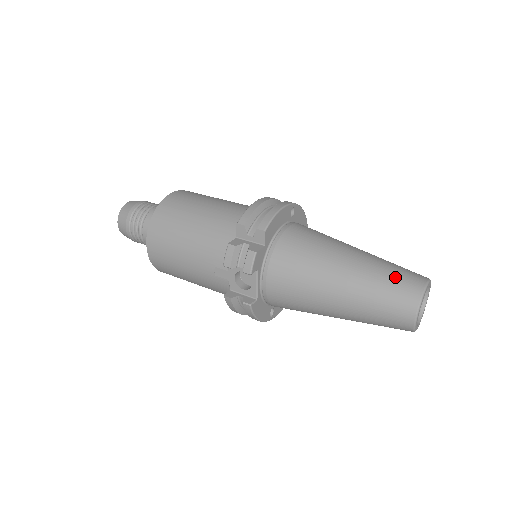
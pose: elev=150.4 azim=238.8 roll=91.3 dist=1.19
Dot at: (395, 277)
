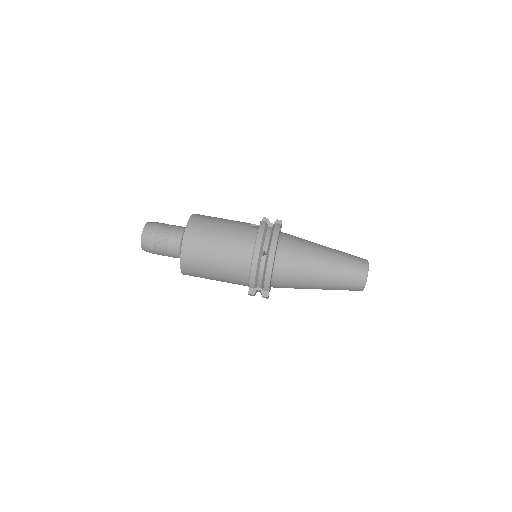
Dot at: (348, 284)
